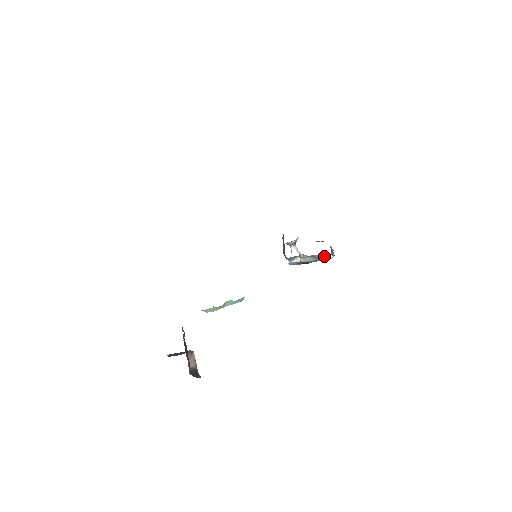
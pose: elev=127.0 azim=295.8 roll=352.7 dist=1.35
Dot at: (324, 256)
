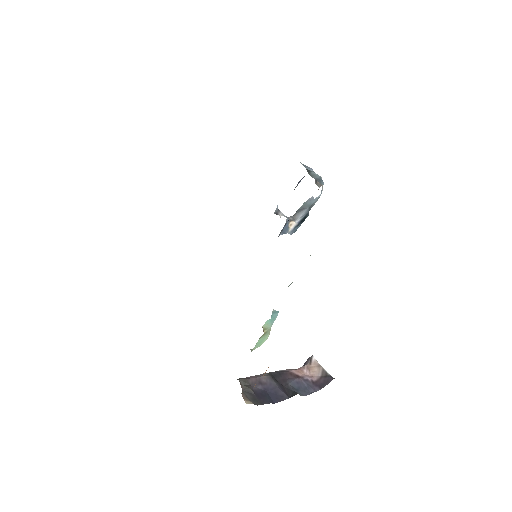
Dot at: (310, 198)
